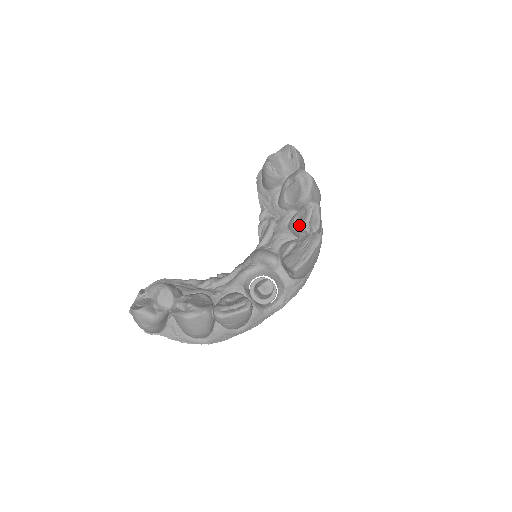
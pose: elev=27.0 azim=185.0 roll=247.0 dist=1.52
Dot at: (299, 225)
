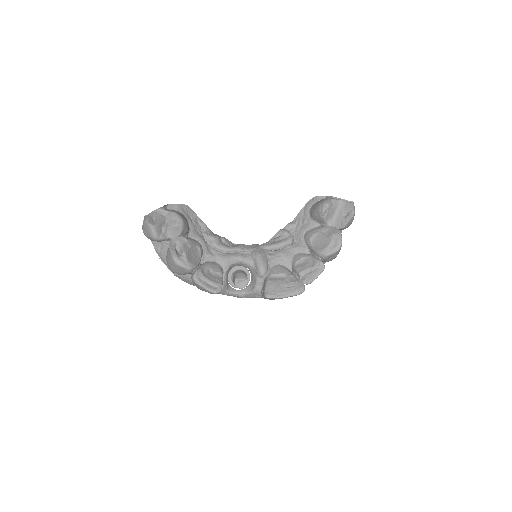
Dot at: (301, 266)
